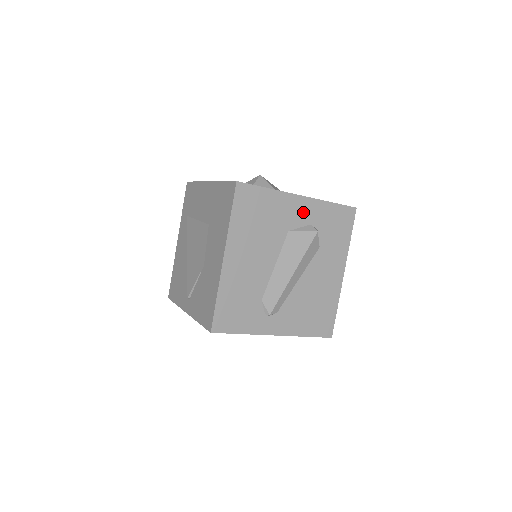
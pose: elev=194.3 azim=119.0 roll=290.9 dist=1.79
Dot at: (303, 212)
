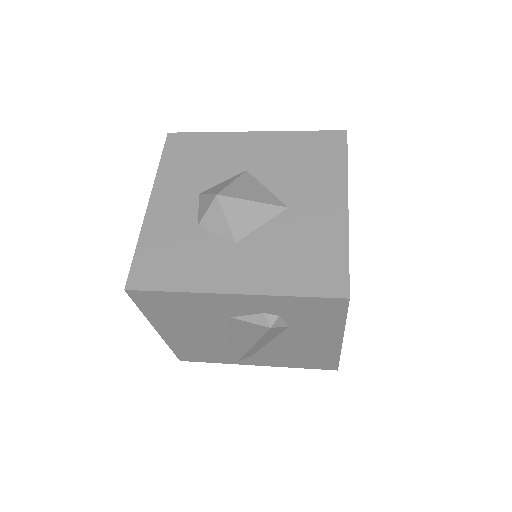
Dot at: (245, 305)
